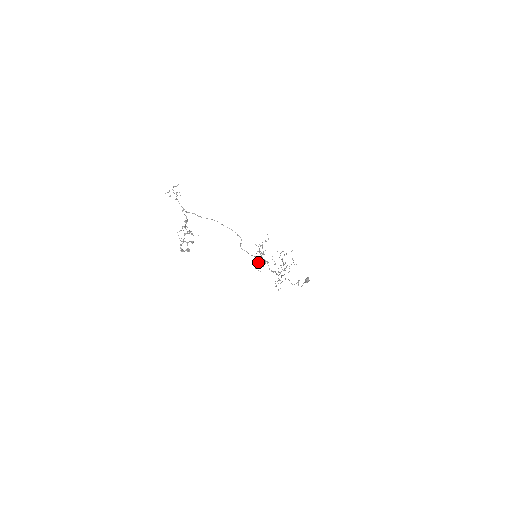
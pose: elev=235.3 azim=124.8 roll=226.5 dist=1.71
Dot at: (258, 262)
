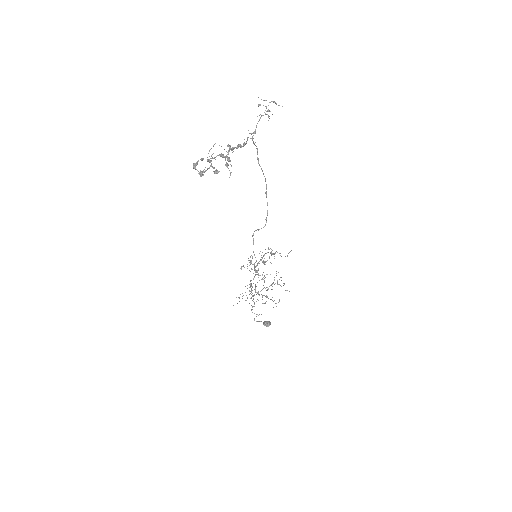
Dot at: (251, 262)
